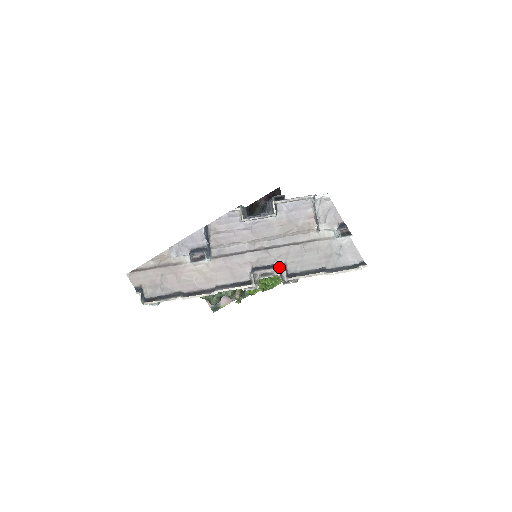
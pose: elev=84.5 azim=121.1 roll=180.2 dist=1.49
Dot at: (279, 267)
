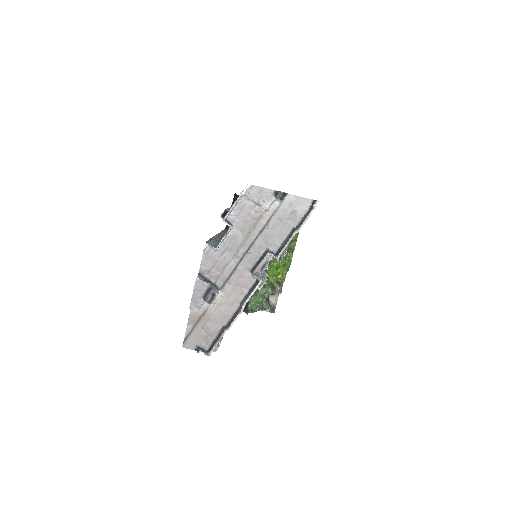
Dot at: (265, 255)
